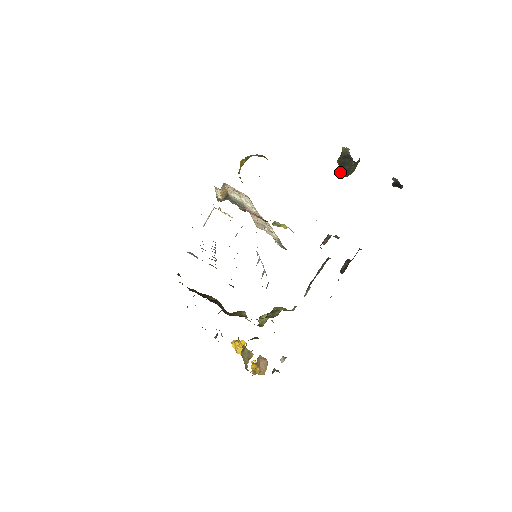
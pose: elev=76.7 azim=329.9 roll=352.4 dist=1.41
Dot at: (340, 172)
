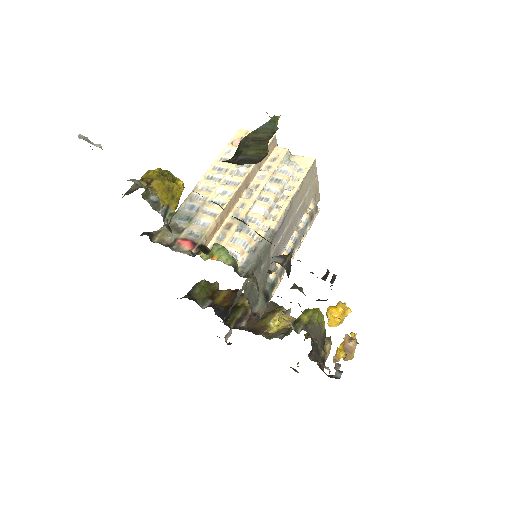
Dot at: occluded
